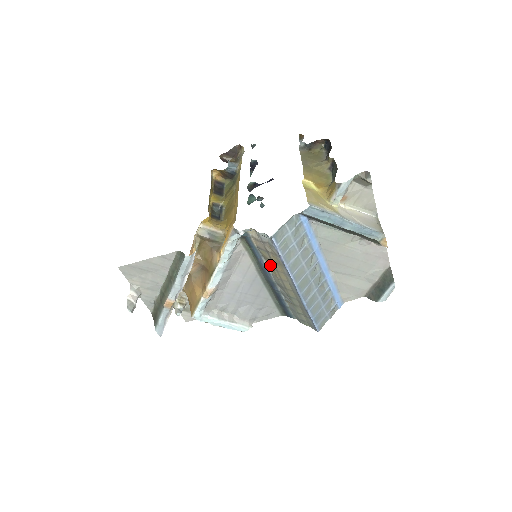
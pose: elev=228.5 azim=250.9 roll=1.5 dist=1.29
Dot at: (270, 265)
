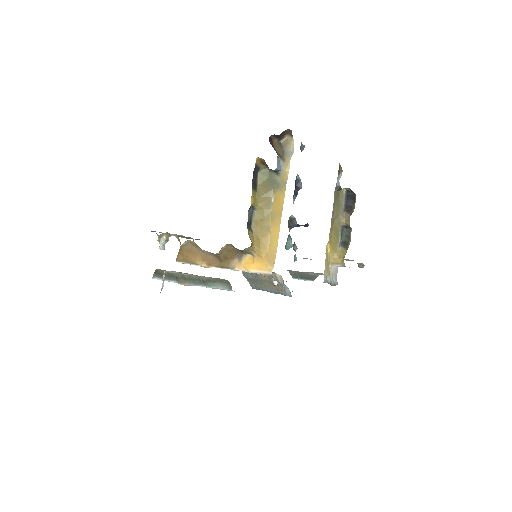
Dot at: (266, 276)
